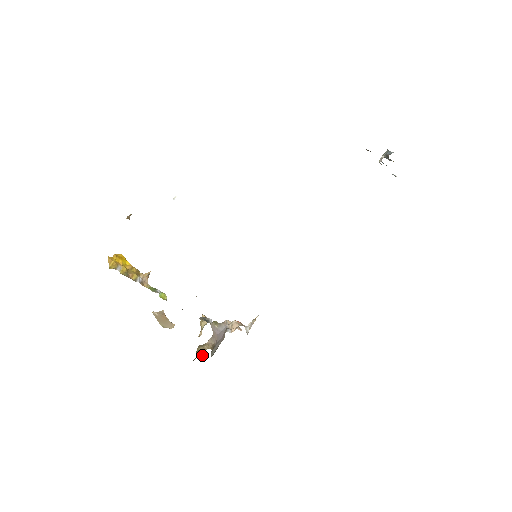
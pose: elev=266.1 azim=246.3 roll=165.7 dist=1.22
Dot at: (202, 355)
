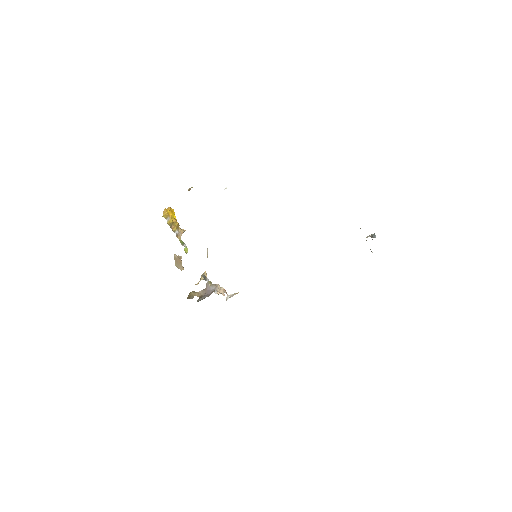
Dot at: (191, 298)
